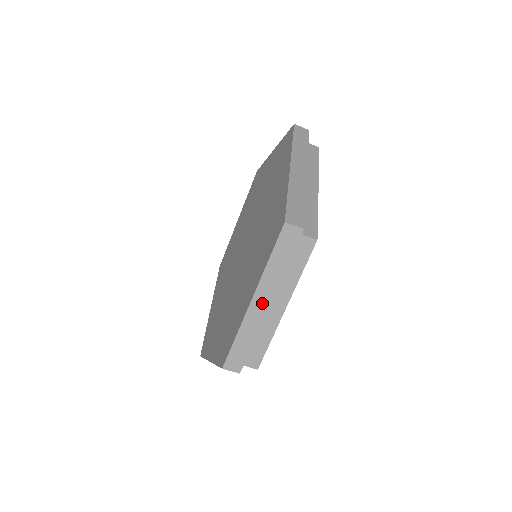
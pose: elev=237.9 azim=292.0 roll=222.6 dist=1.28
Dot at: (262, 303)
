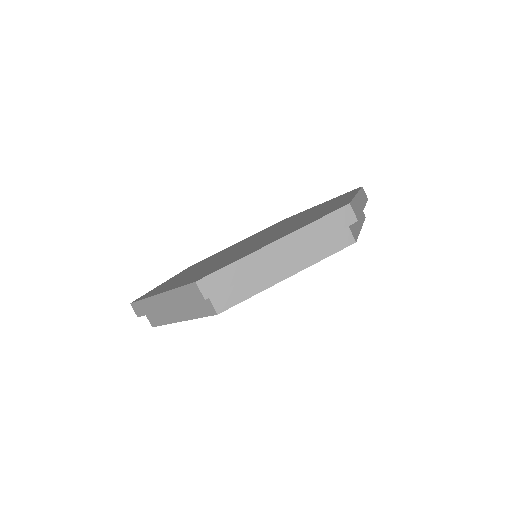
Dot at: (280, 252)
